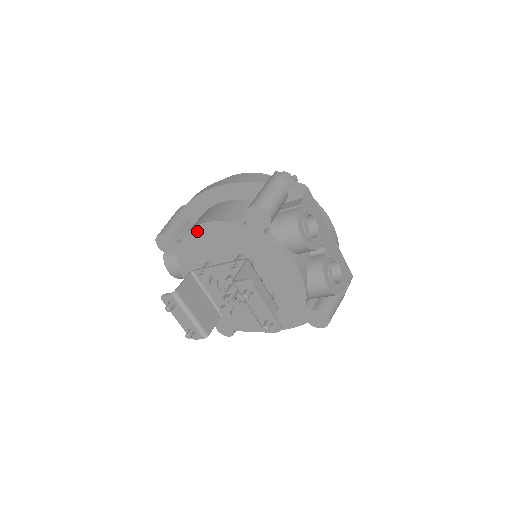
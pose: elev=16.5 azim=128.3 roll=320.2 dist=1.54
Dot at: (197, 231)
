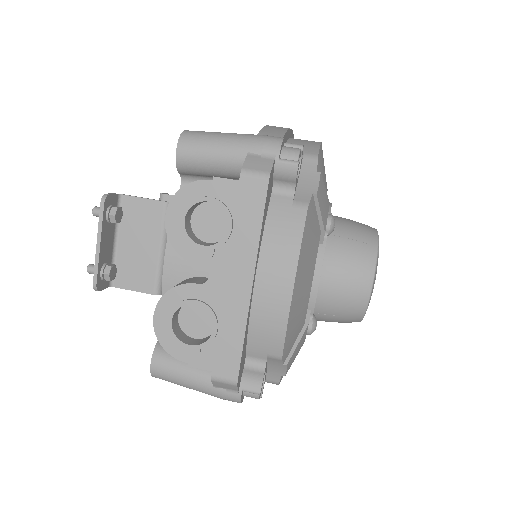
Dot at: occluded
